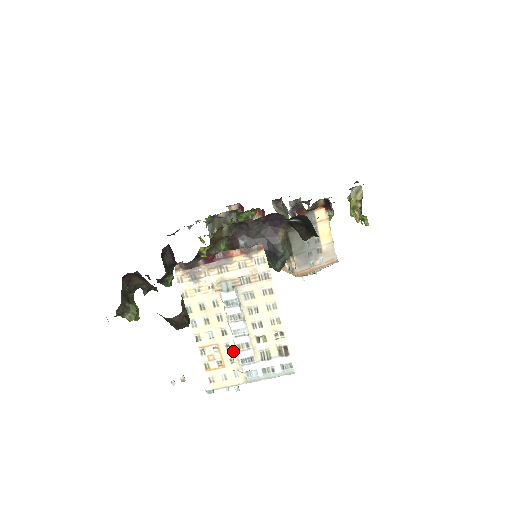
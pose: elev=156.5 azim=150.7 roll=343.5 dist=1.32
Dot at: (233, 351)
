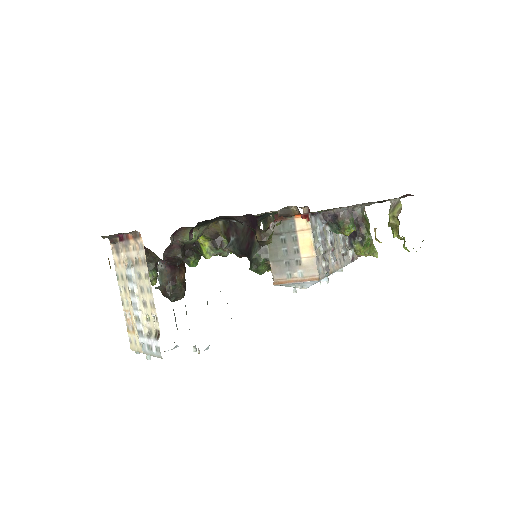
Dot at: occluded
